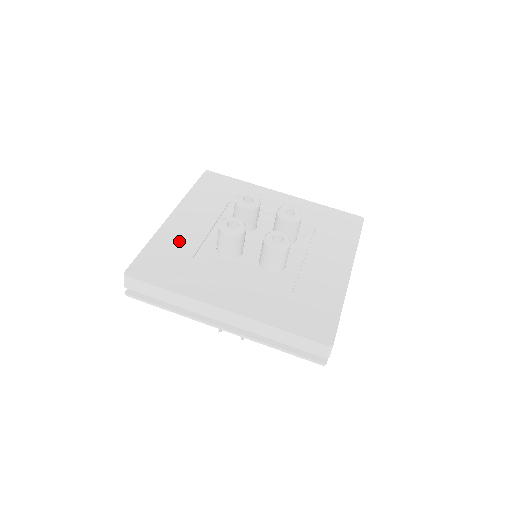
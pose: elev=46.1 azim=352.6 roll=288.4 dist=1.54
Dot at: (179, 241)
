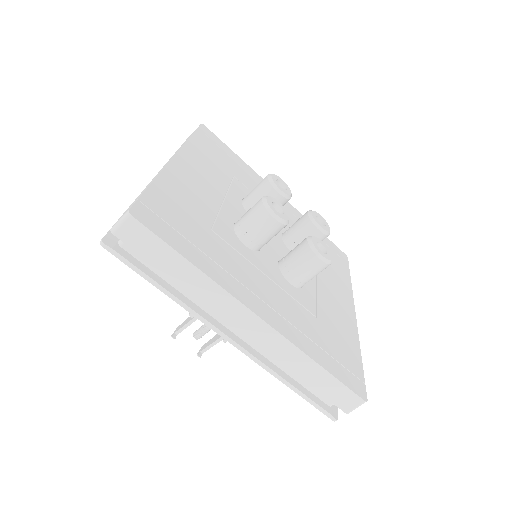
Dot at: (191, 198)
